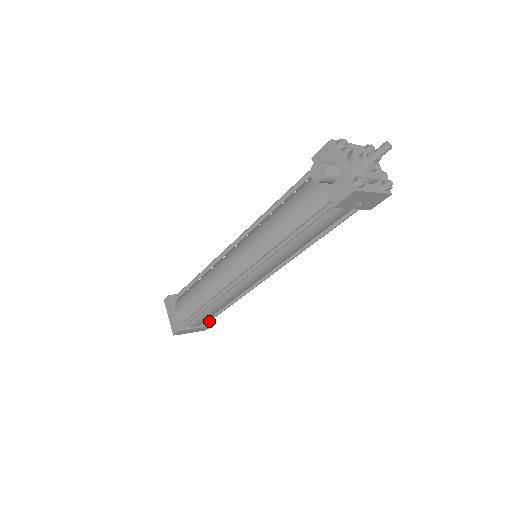
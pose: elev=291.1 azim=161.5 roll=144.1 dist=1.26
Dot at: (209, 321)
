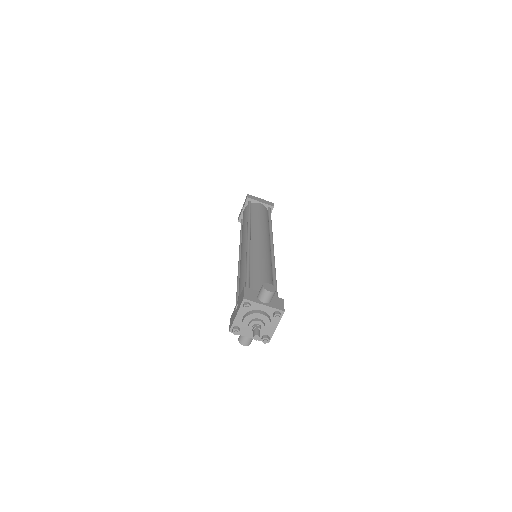
Dot at: occluded
